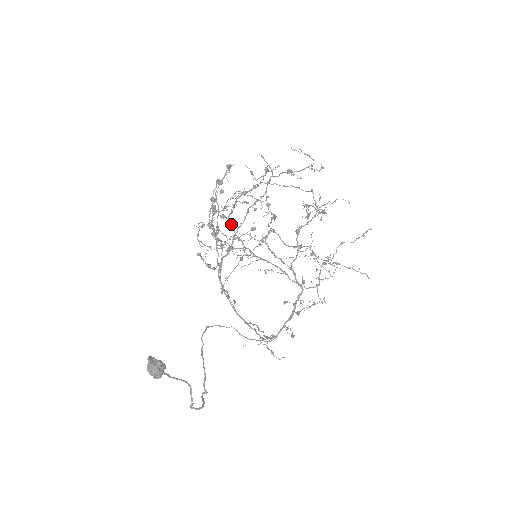
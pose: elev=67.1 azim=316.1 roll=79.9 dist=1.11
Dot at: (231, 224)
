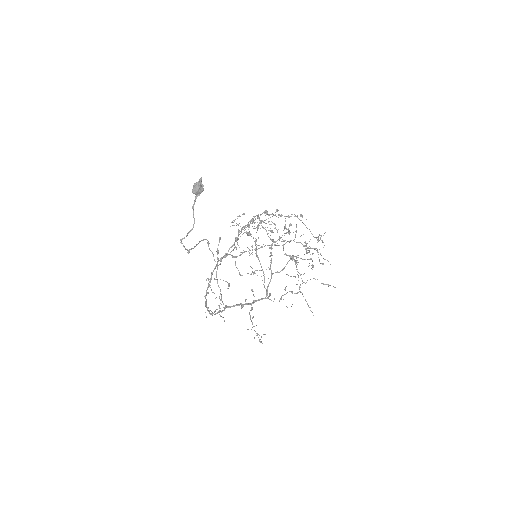
Dot at: (259, 225)
